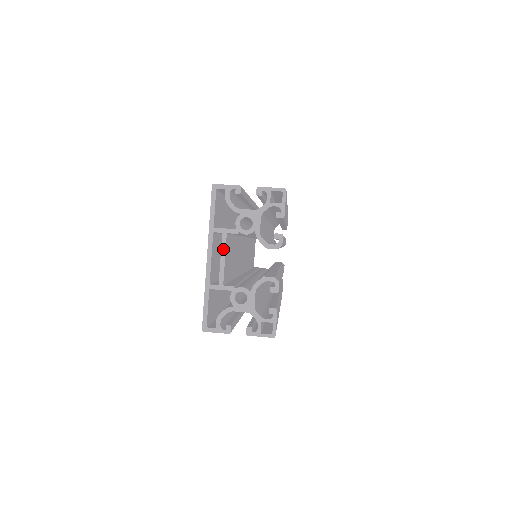
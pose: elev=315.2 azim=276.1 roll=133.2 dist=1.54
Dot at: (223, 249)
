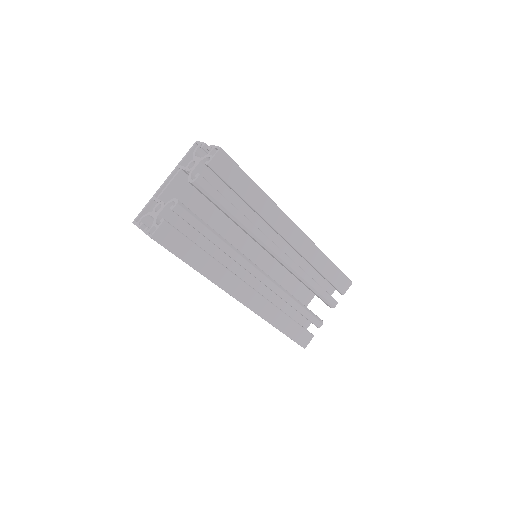
Dot at: (173, 177)
